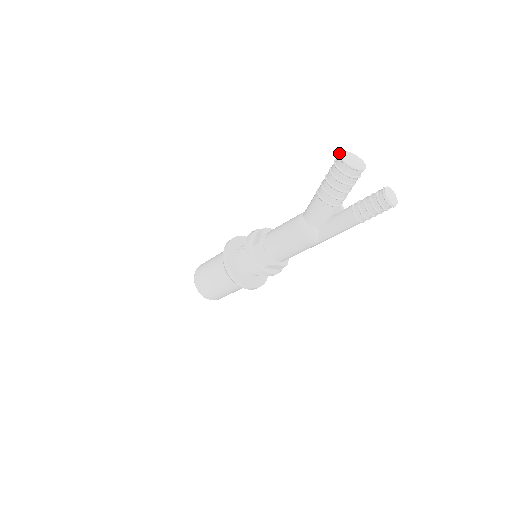
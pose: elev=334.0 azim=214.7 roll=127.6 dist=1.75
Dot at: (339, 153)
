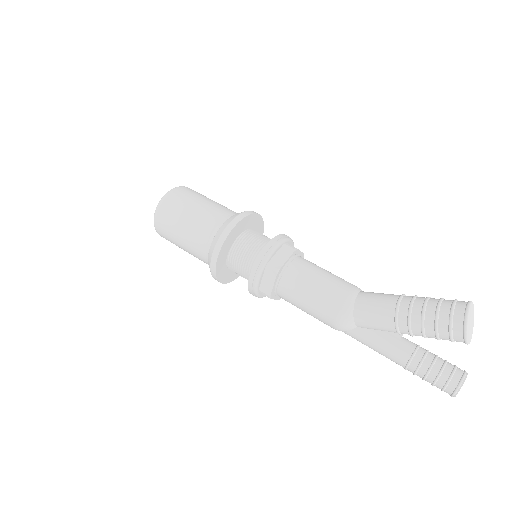
Dot at: (469, 308)
